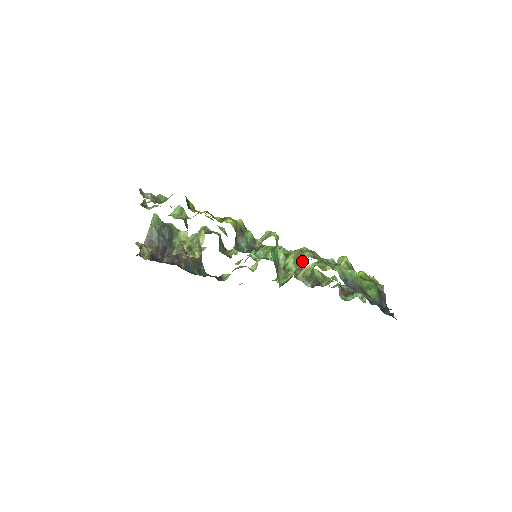
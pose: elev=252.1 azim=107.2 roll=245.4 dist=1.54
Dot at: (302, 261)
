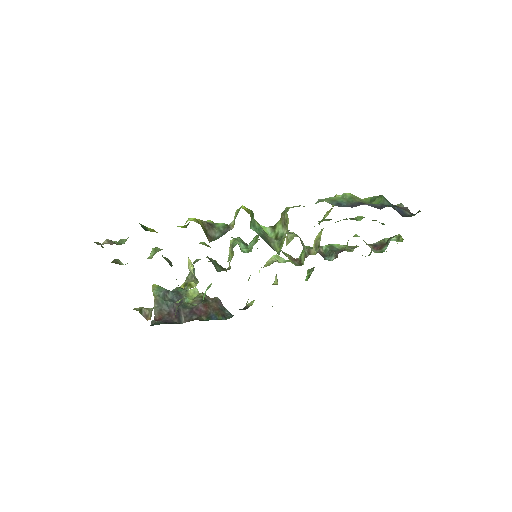
Dot at: (287, 217)
